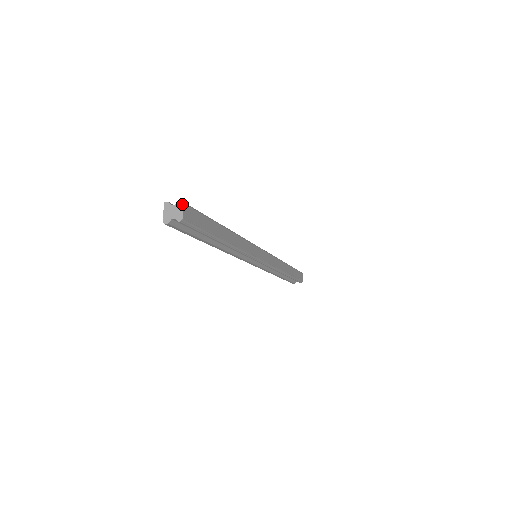
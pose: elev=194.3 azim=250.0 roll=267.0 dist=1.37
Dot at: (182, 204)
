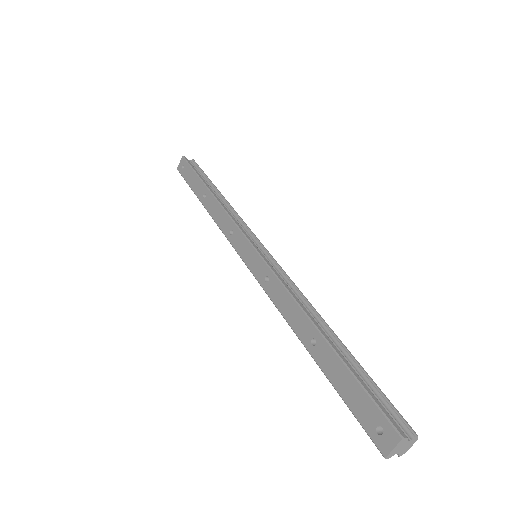
Dot at: occluded
